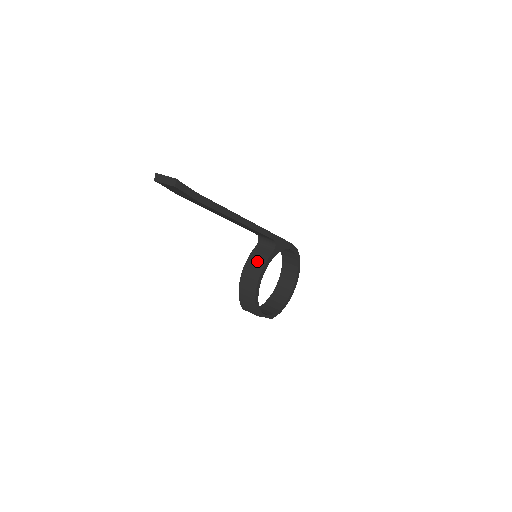
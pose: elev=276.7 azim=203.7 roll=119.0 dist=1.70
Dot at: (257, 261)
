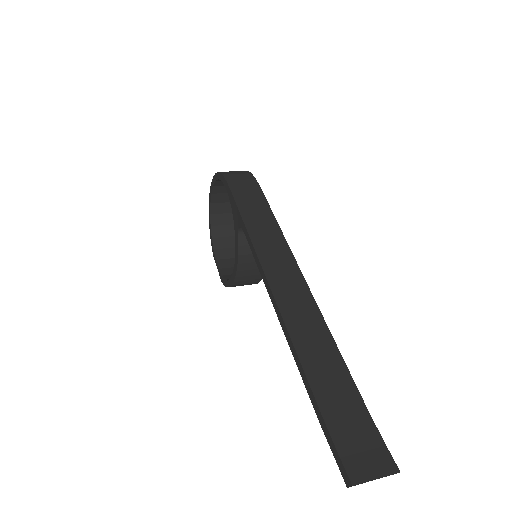
Dot at: occluded
